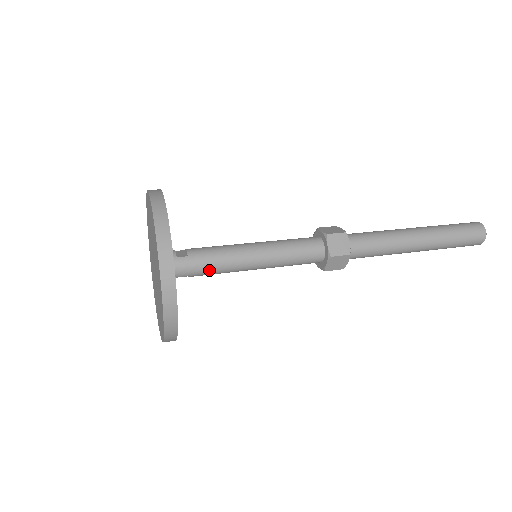
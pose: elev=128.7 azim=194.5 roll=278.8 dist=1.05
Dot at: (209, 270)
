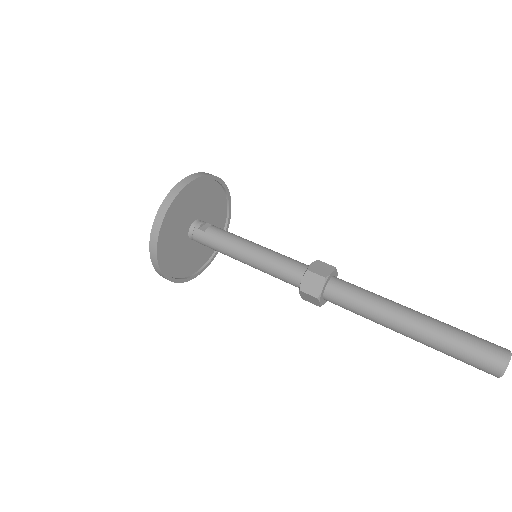
Dot at: (215, 249)
